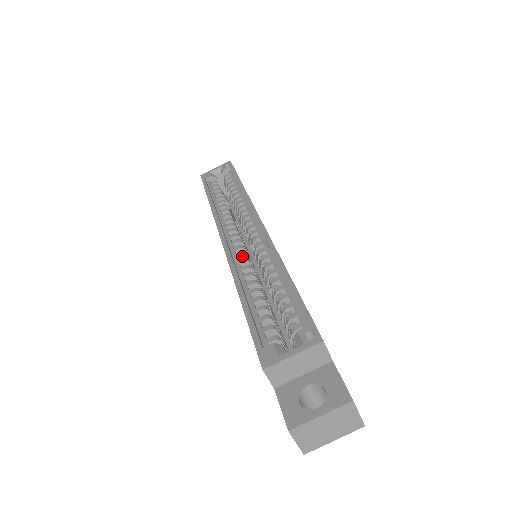
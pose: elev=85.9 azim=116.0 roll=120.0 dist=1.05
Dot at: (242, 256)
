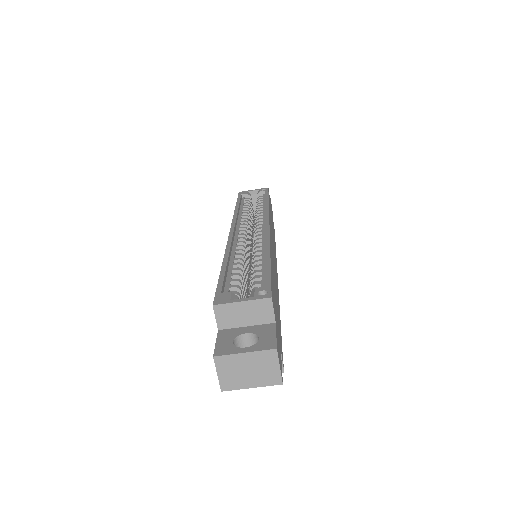
Dot at: (241, 244)
